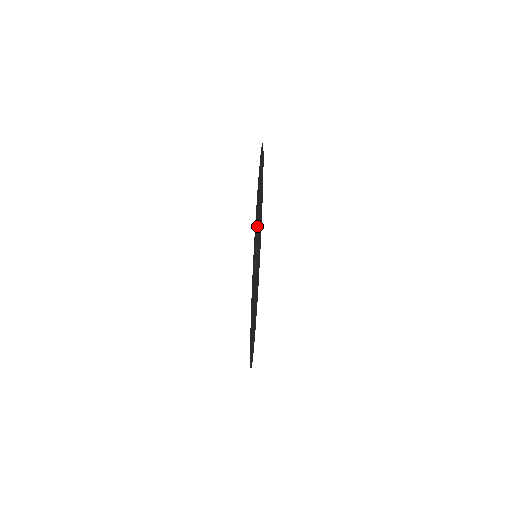
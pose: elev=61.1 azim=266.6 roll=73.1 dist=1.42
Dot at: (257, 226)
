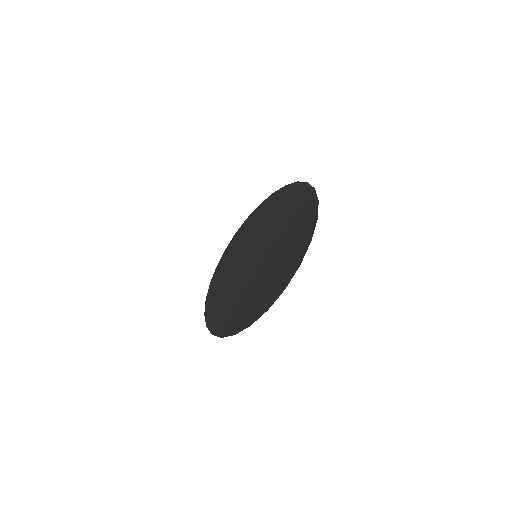
Dot at: (271, 238)
